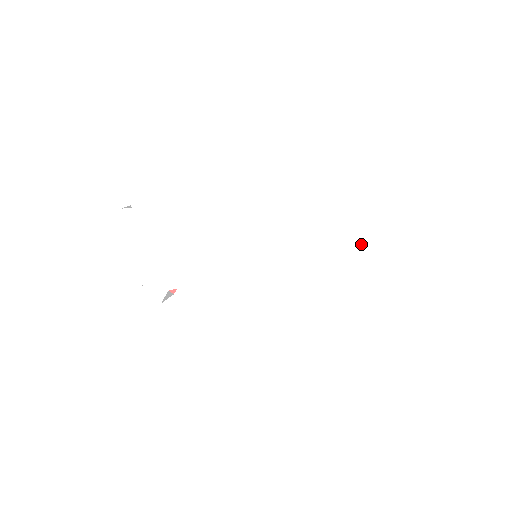
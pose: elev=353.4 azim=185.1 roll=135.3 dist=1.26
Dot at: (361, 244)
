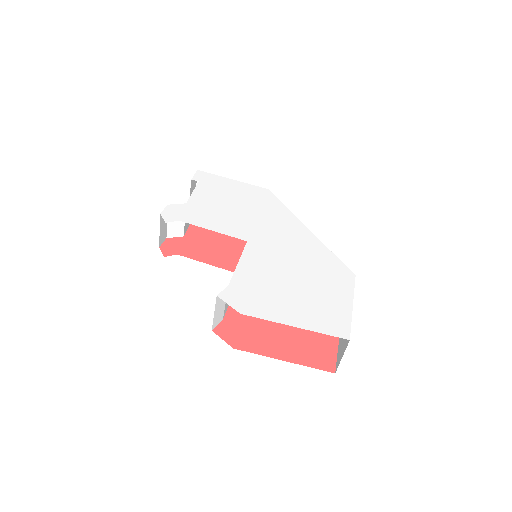
Dot at: (349, 272)
